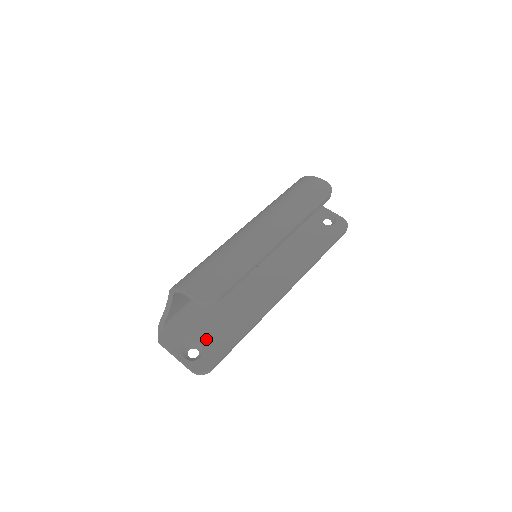
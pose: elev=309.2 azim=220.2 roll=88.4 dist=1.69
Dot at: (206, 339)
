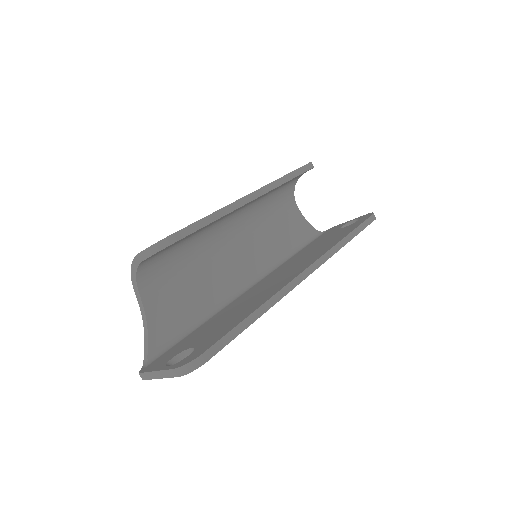
Dot at: (200, 341)
